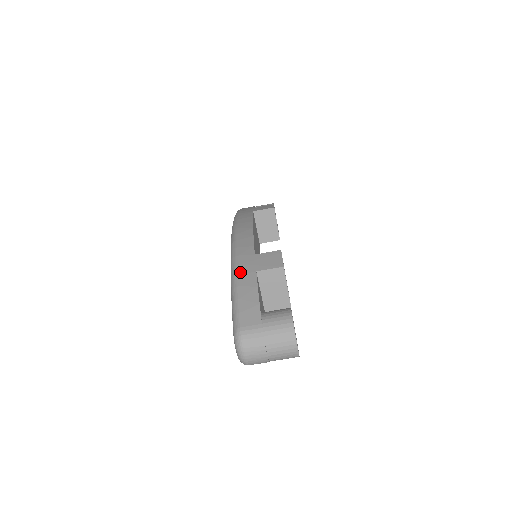
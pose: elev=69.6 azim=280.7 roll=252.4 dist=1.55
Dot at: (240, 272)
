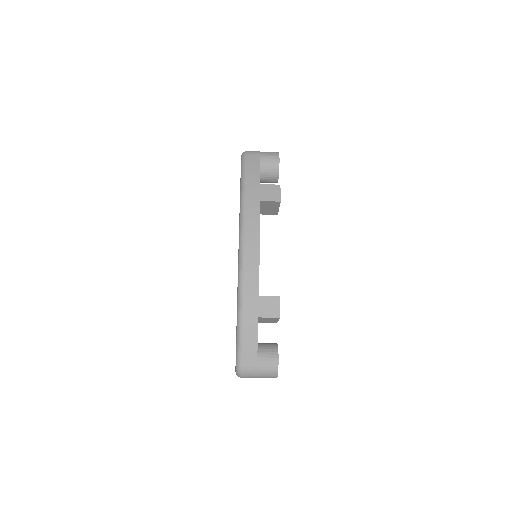
Dot at: (246, 315)
